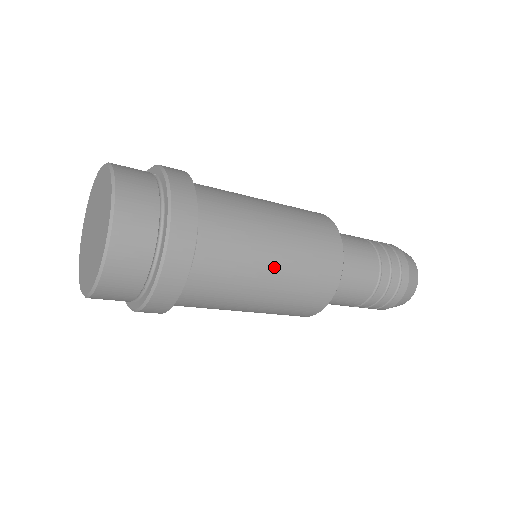
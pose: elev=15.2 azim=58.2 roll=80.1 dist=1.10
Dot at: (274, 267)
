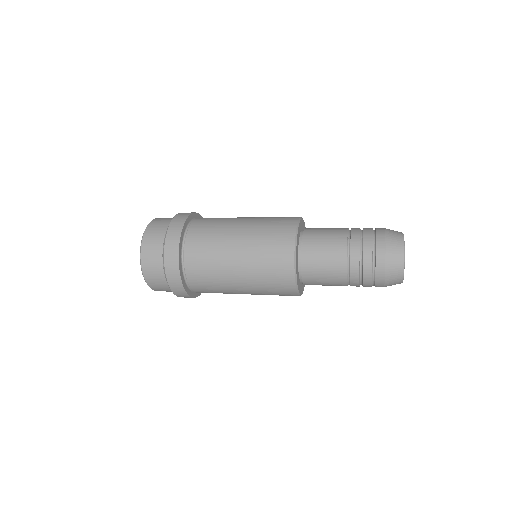
Dot at: (243, 292)
